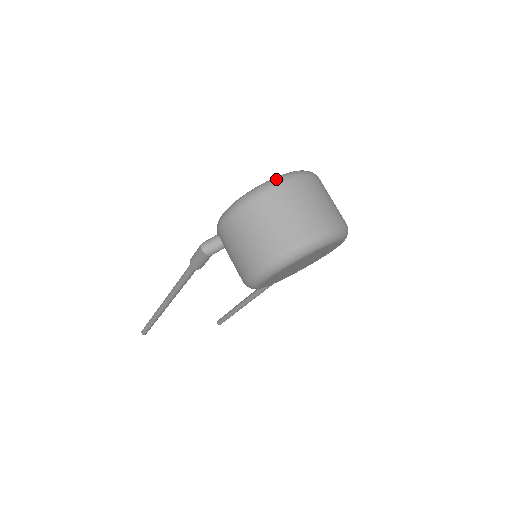
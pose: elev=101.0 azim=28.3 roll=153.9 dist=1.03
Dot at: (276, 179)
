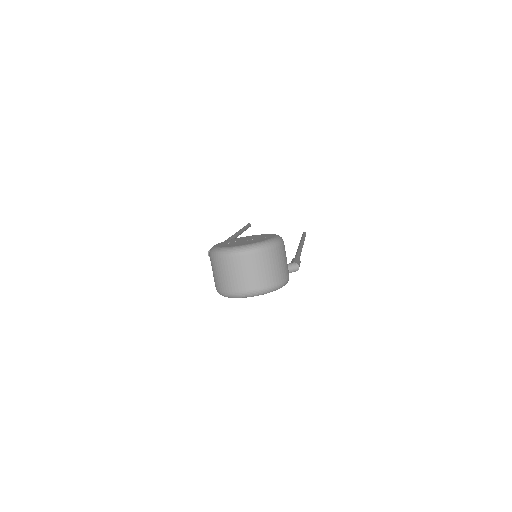
Dot at: (229, 251)
